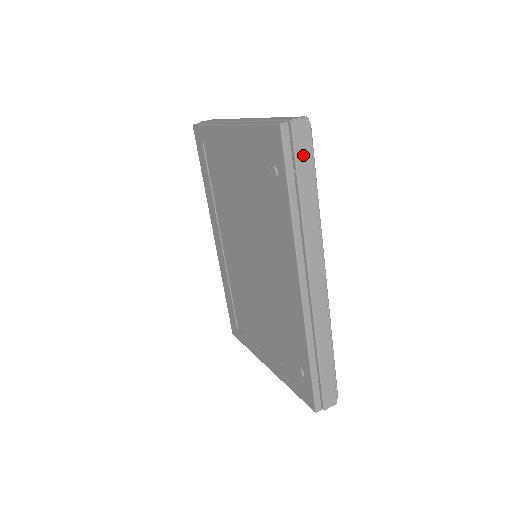
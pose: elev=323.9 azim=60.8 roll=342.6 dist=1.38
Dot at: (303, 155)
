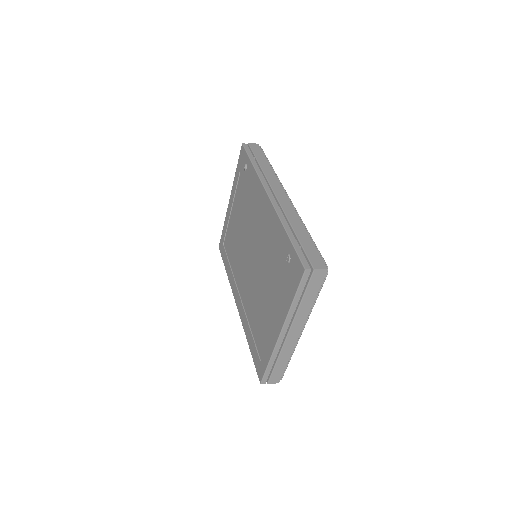
Dot at: (258, 152)
